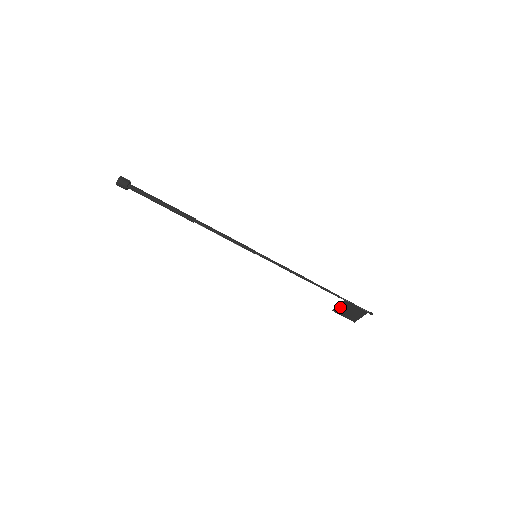
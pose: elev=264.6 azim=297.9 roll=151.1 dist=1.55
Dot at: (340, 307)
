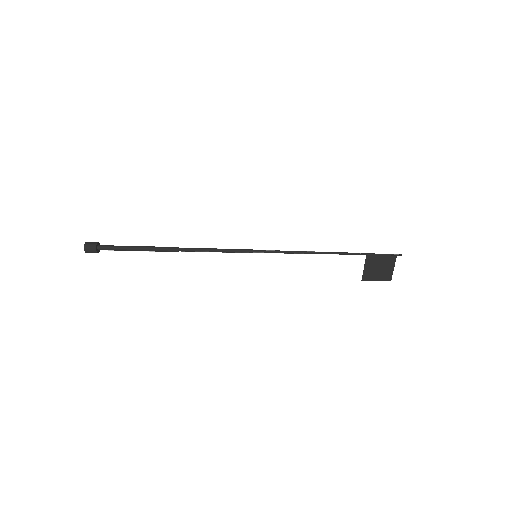
Dot at: (367, 269)
